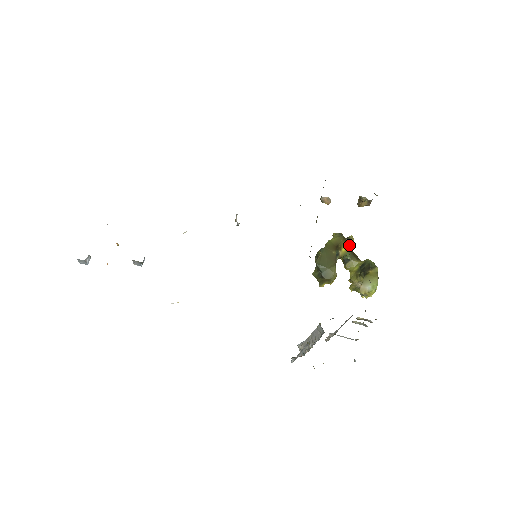
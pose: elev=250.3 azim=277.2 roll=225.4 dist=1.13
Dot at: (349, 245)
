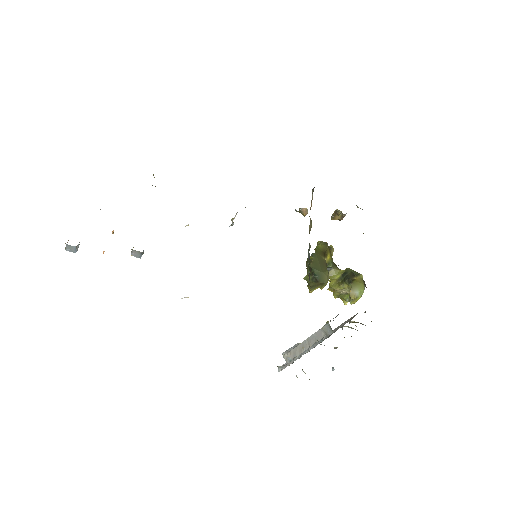
Dot at: (331, 254)
